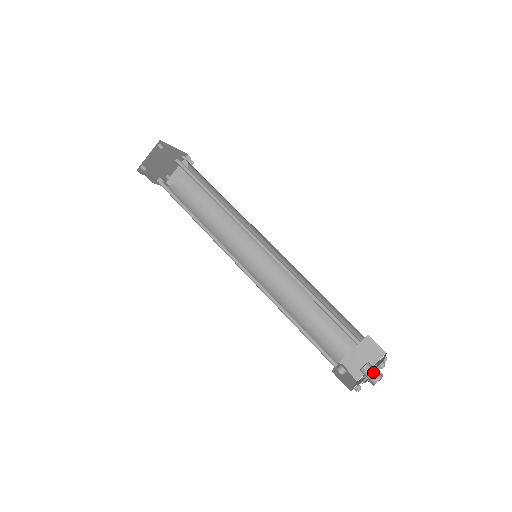
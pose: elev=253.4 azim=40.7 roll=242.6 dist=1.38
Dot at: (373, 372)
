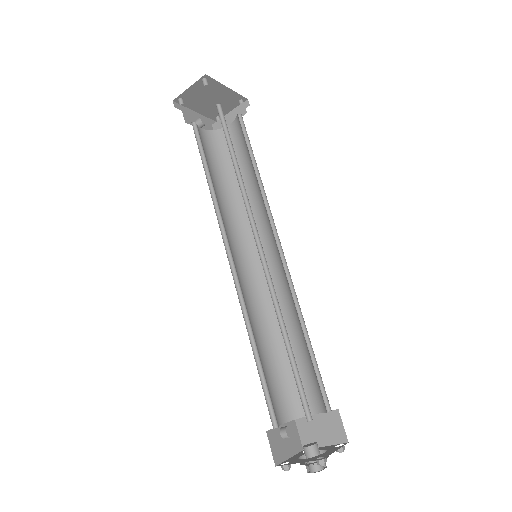
Dot at: occluded
